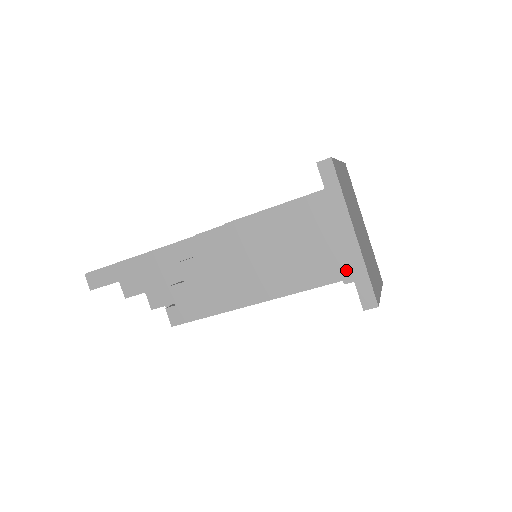
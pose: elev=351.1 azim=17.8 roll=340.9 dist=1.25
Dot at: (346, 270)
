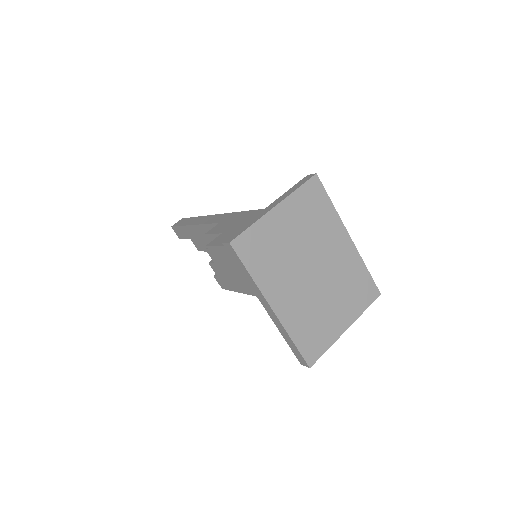
Dot at: occluded
